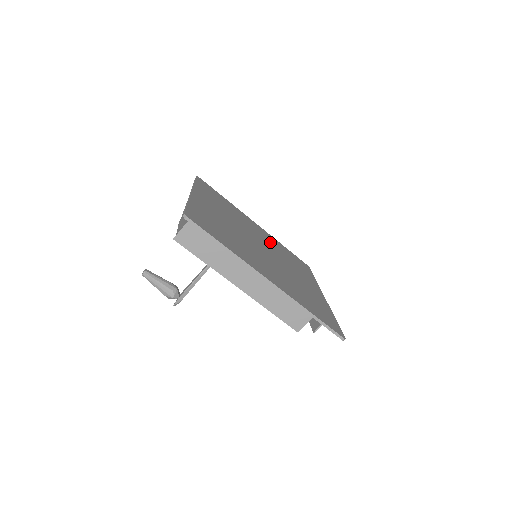
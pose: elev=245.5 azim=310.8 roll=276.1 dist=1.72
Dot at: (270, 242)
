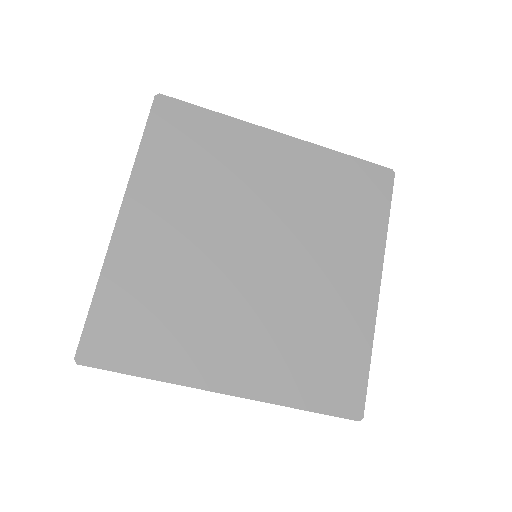
Dot at: (296, 190)
